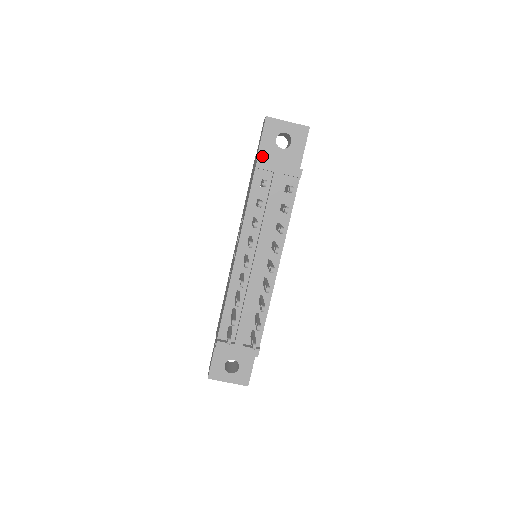
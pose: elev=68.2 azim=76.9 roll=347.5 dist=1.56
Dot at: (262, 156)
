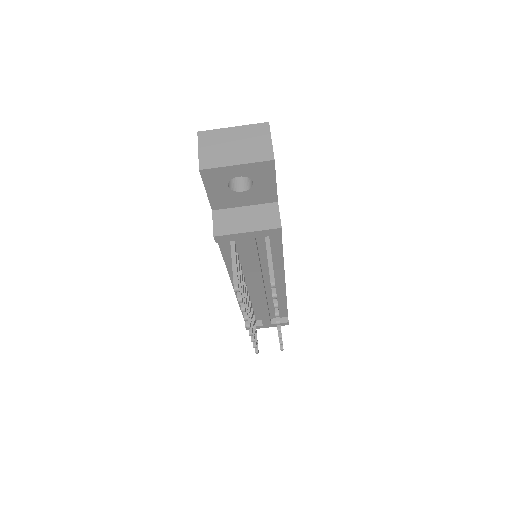
Dot at: (218, 205)
